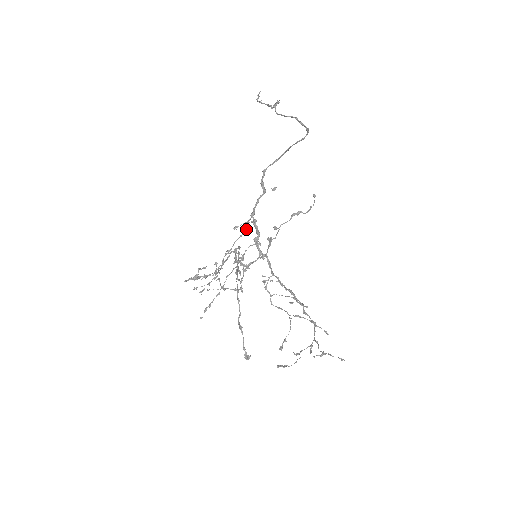
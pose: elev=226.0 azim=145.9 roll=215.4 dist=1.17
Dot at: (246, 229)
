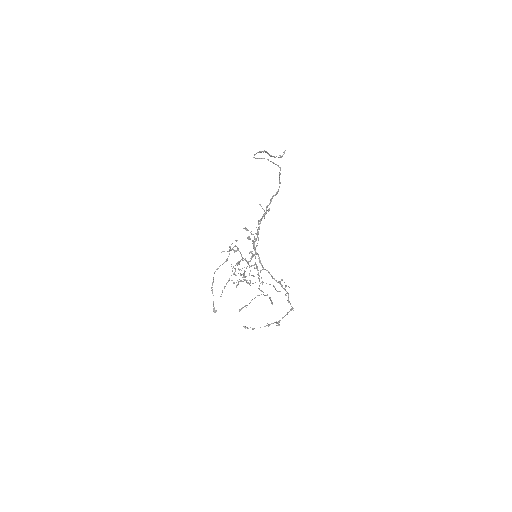
Dot at: occluded
